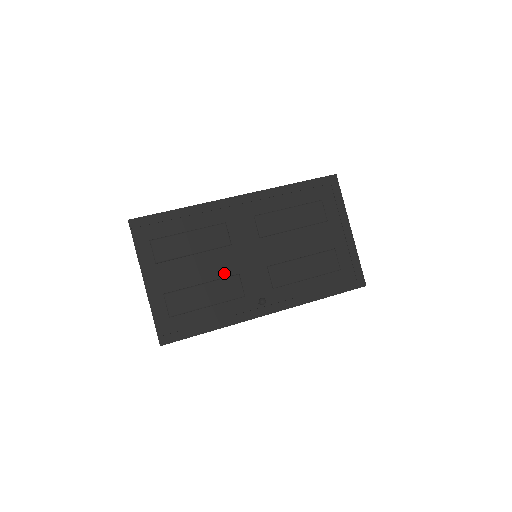
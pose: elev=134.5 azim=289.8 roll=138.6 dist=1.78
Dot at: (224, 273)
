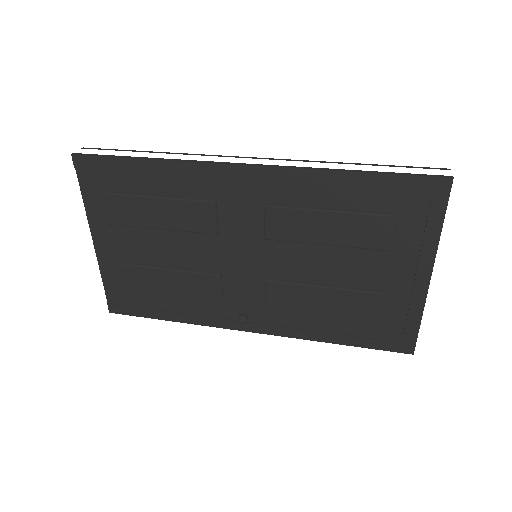
Dot at: (200, 265)
